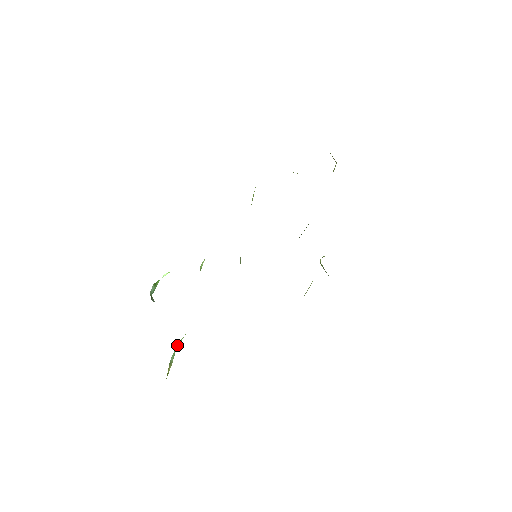
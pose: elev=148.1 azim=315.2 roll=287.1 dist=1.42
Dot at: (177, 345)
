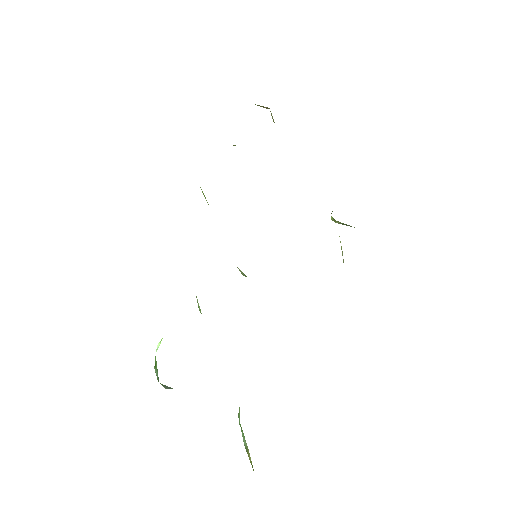
Dot at: occluded
